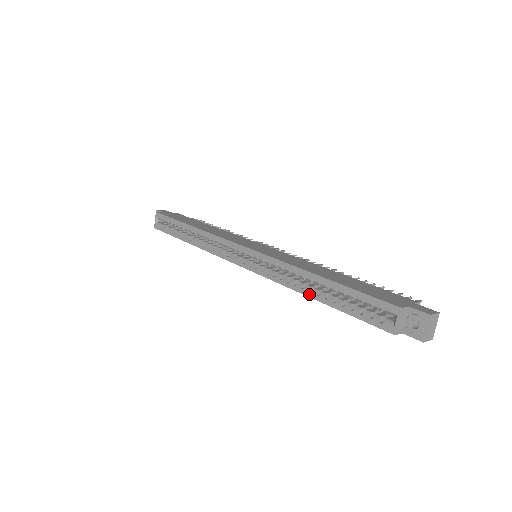
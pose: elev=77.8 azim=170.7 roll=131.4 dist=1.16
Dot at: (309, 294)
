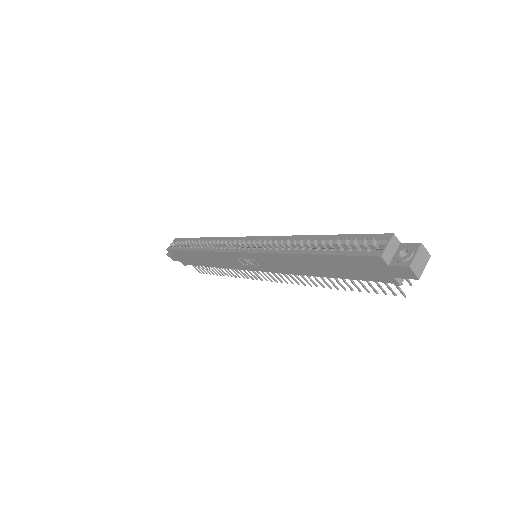
Dot at: (301, 251)
